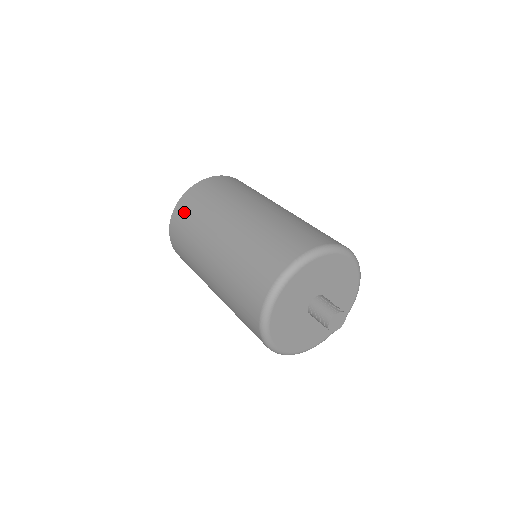
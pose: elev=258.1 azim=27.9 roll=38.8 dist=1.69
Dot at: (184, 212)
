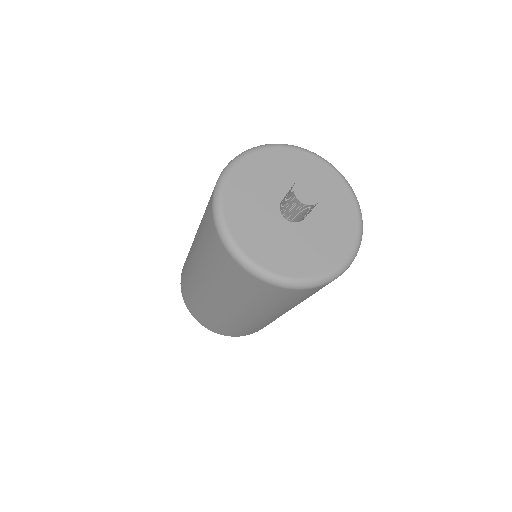
Dot at: occluded
